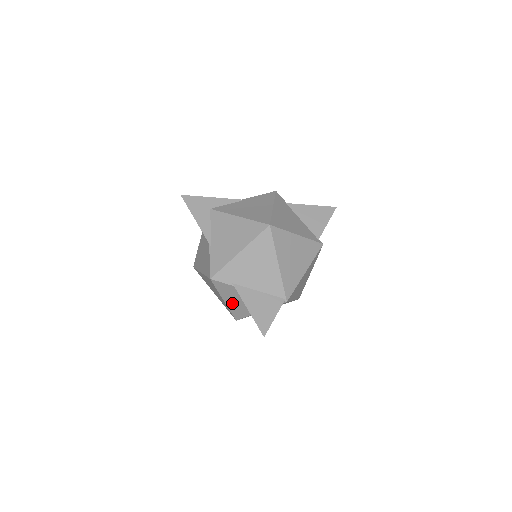
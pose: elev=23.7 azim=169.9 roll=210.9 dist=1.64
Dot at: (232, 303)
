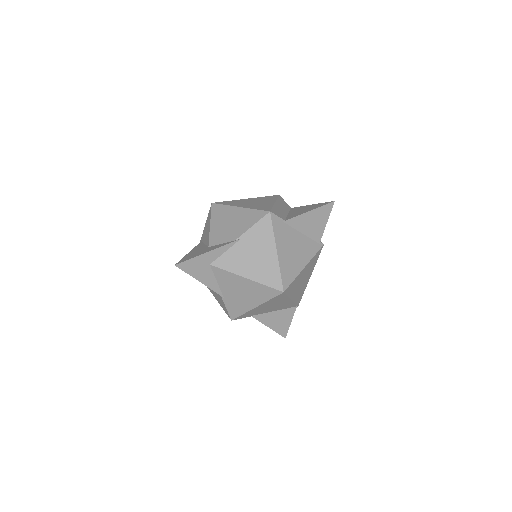
Dot at: occluded
